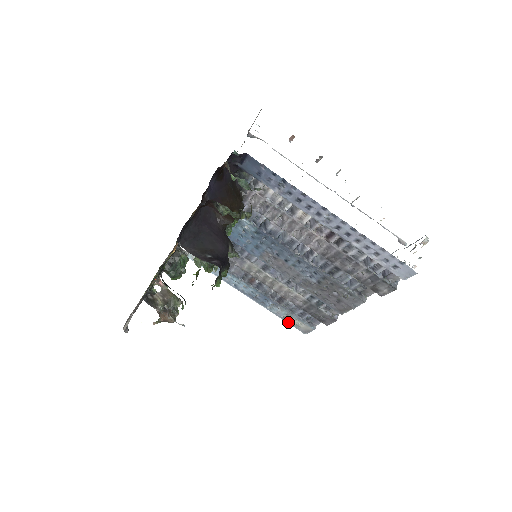
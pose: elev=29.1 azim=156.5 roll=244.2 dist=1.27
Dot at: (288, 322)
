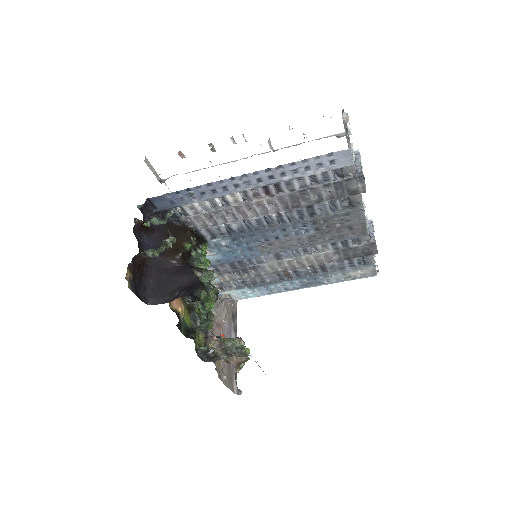
Dot at: (353, 279)
